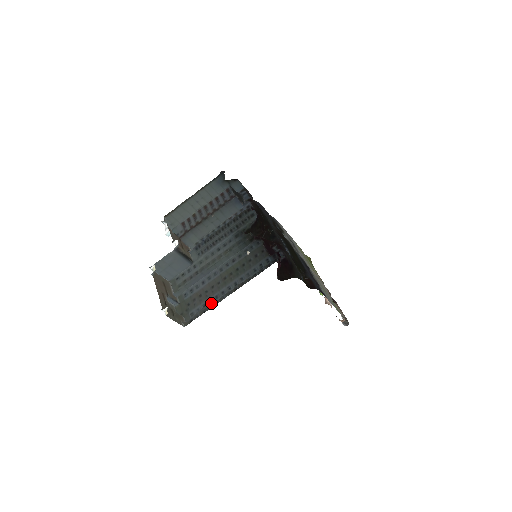
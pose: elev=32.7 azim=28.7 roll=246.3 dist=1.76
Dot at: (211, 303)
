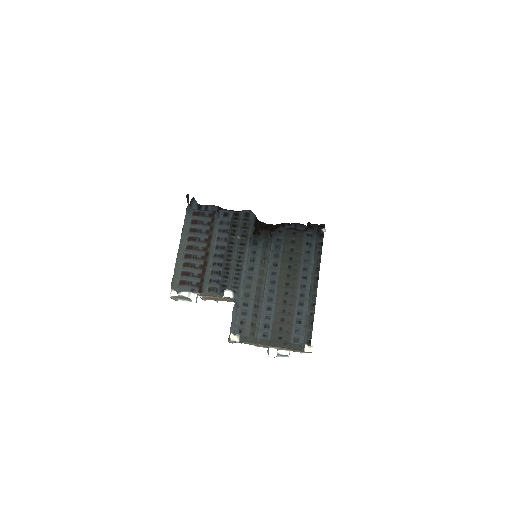
Dot at: (309, 311)
